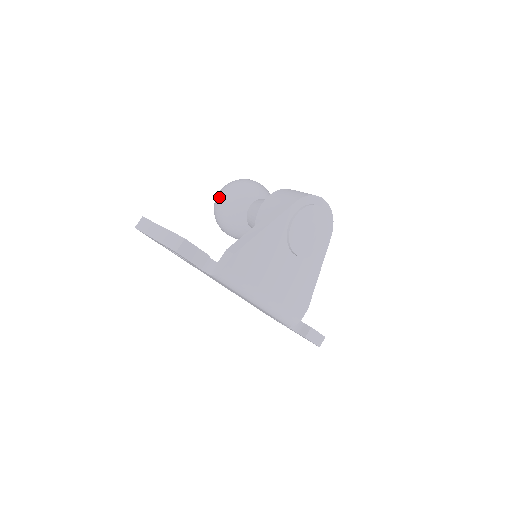
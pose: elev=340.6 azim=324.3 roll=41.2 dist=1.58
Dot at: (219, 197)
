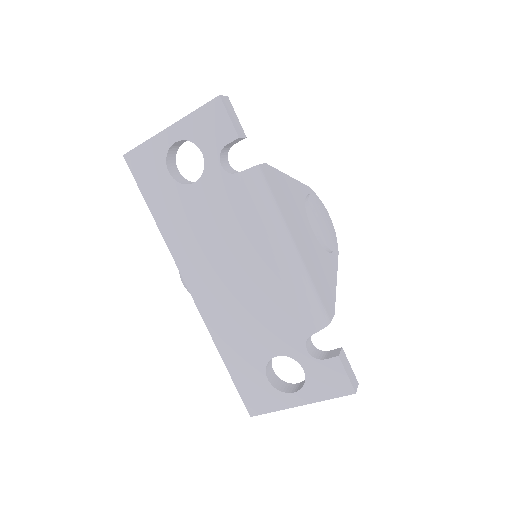
Dot at: occluded
